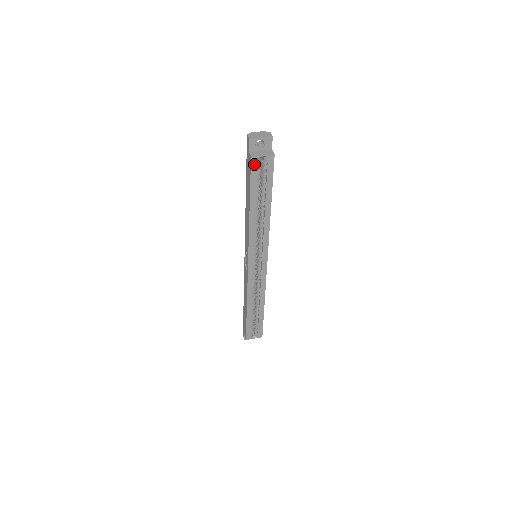
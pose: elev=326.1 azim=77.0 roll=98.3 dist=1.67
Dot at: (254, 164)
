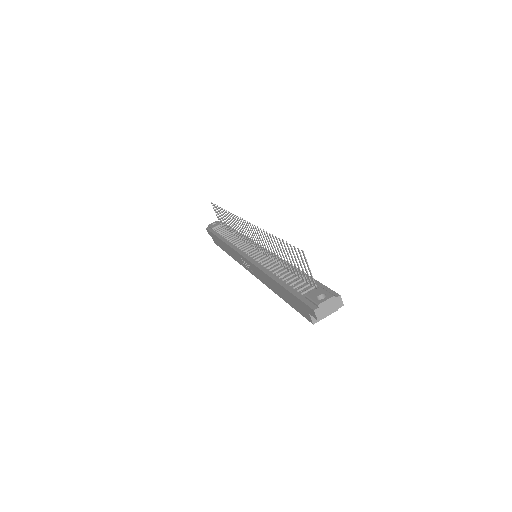
Dot at: occluded
